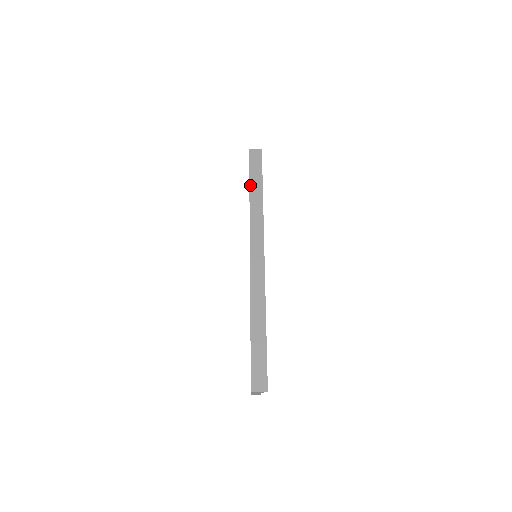
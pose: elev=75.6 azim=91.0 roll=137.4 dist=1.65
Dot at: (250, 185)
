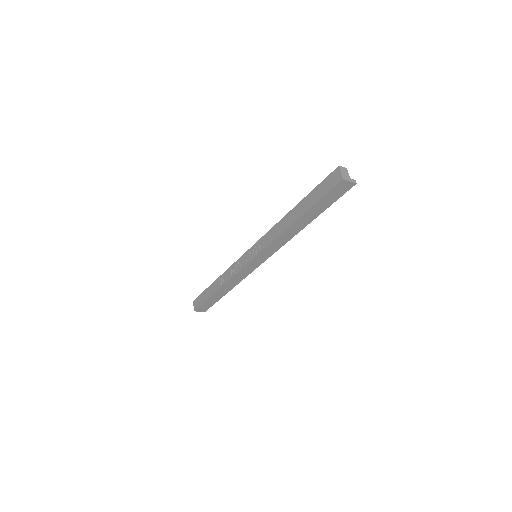
Dot at: (304, 215)
